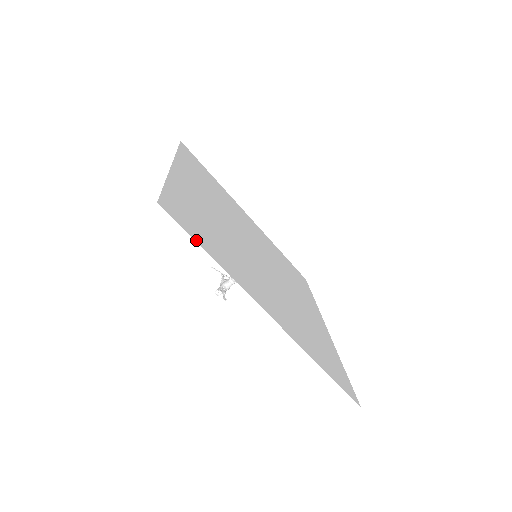
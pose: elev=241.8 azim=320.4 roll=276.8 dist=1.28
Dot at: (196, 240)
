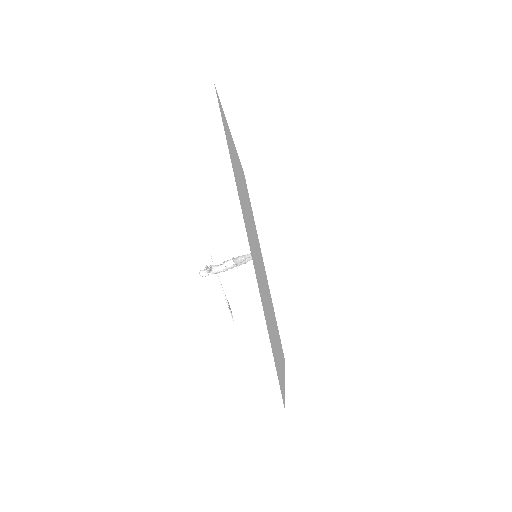
Dot at: (224, 130)
